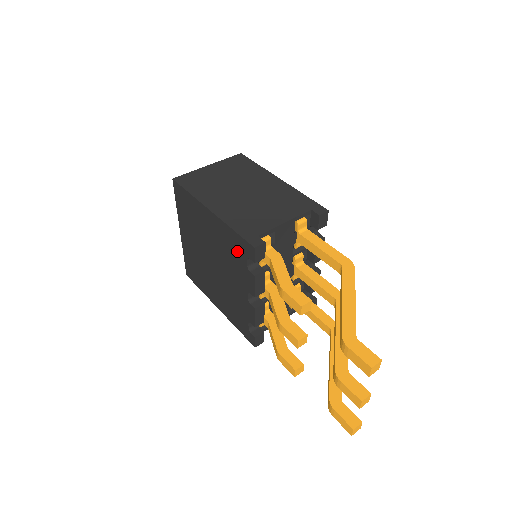
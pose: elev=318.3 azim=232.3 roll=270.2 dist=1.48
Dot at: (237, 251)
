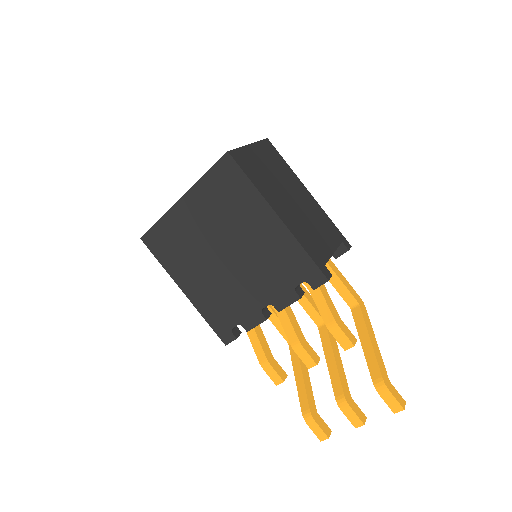
Dot at: (292, 269)
